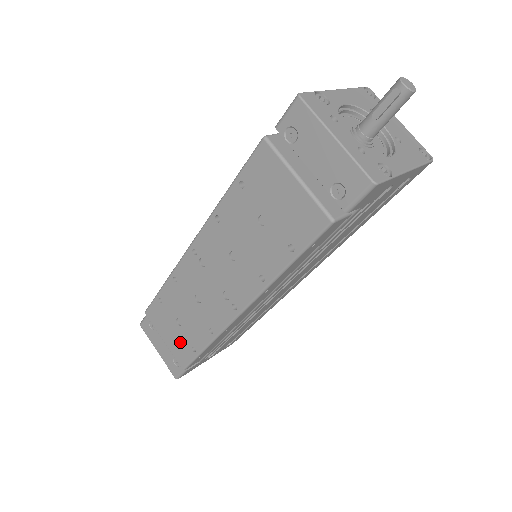
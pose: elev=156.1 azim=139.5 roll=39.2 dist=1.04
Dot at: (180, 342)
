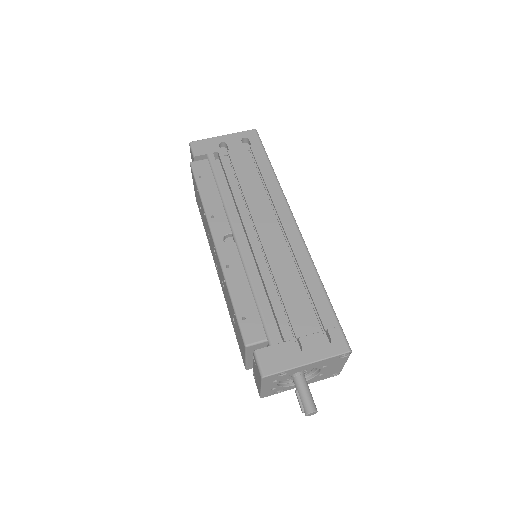
Dot at: (198, 204)
